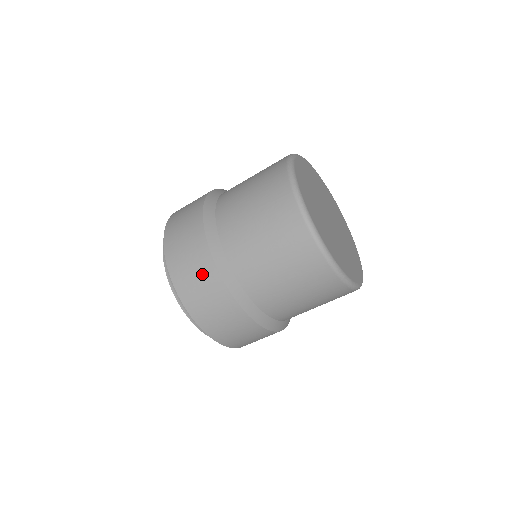
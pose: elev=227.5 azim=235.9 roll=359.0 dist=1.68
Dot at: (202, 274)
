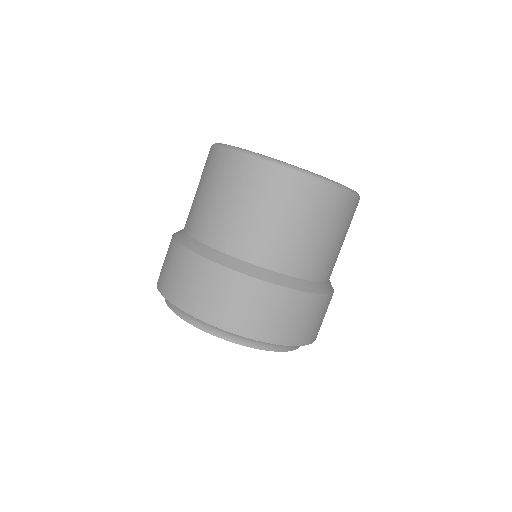
Dot at: occluded
